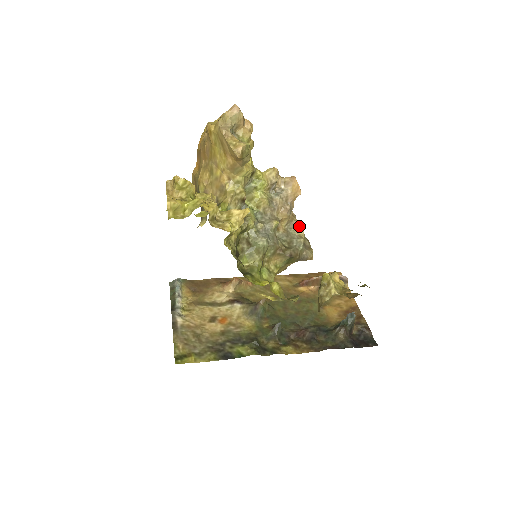
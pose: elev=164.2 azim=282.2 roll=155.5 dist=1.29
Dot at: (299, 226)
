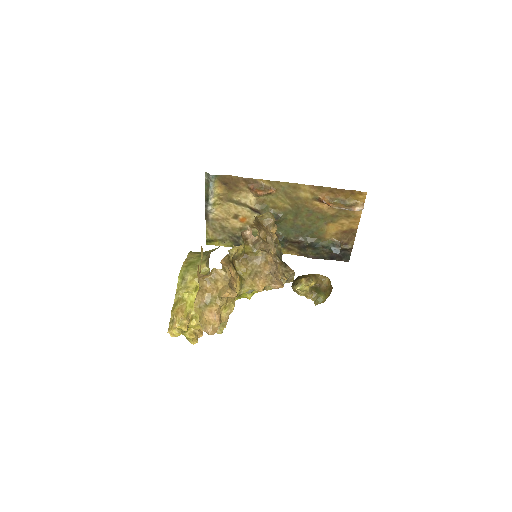
Dot at: (284, 279)
